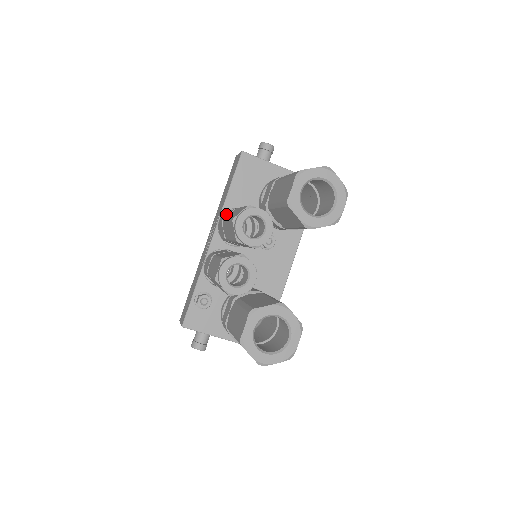
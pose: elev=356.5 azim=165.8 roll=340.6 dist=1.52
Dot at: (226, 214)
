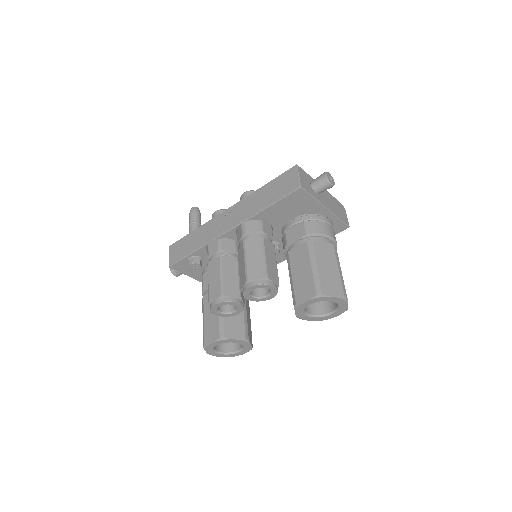
Dot at: (251, 223)
